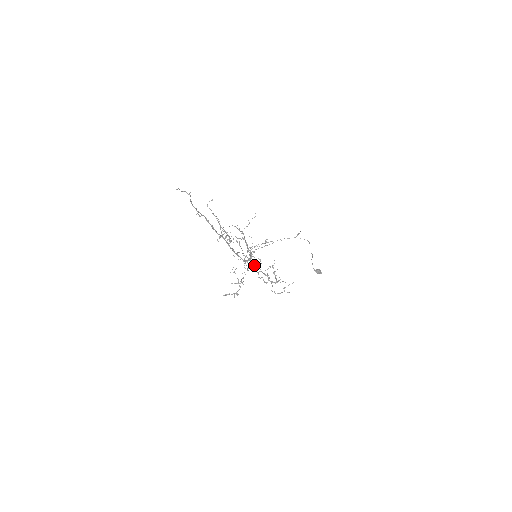
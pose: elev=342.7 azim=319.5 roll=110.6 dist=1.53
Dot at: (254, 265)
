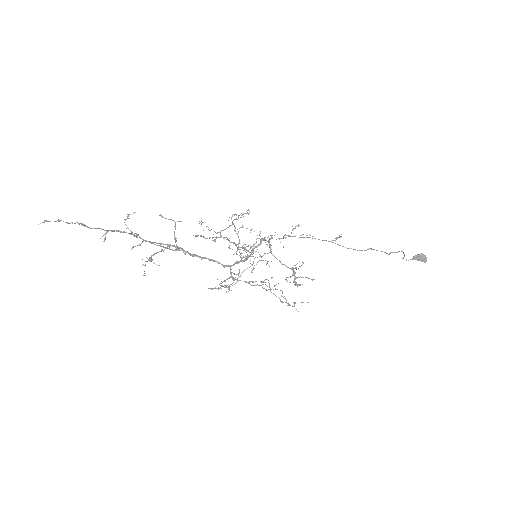
Dot at: (222, 286)
